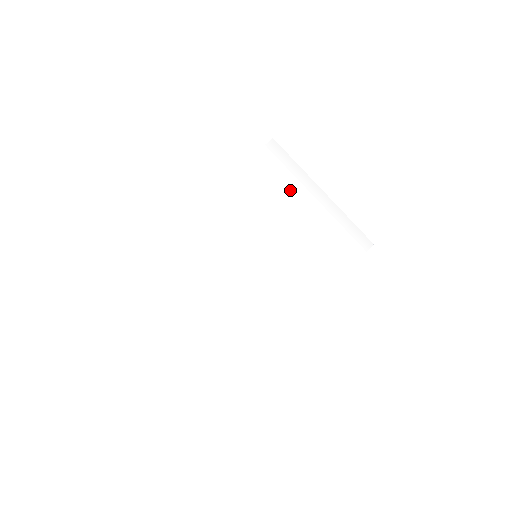
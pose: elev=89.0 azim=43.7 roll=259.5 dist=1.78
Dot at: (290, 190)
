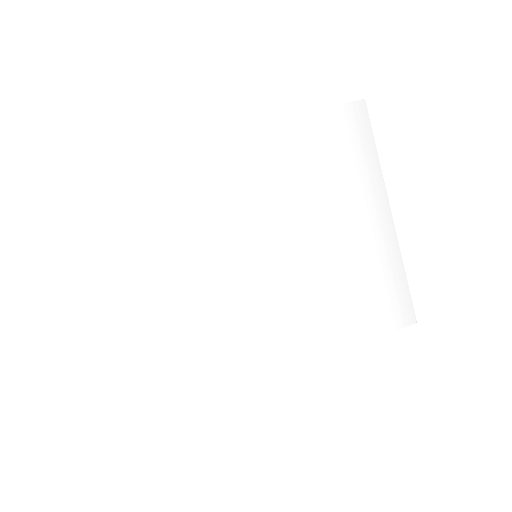
Dot at: (351, 186)
